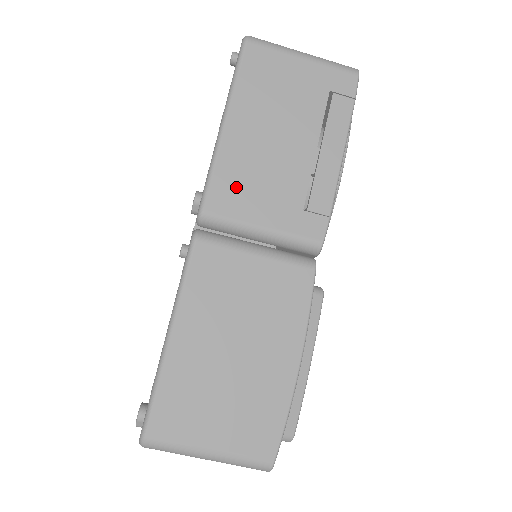
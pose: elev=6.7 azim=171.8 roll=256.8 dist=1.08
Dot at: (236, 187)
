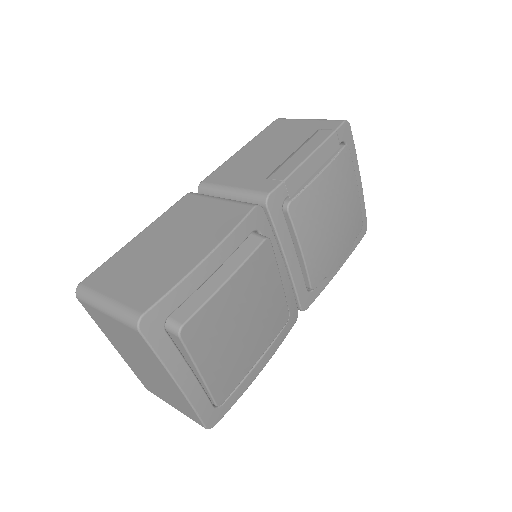
Dot at: (229, 171)
